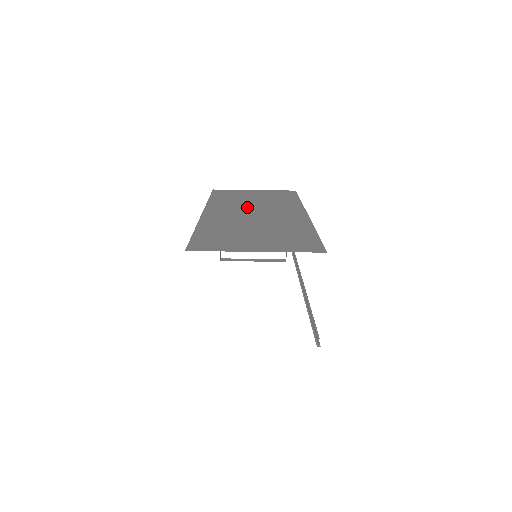
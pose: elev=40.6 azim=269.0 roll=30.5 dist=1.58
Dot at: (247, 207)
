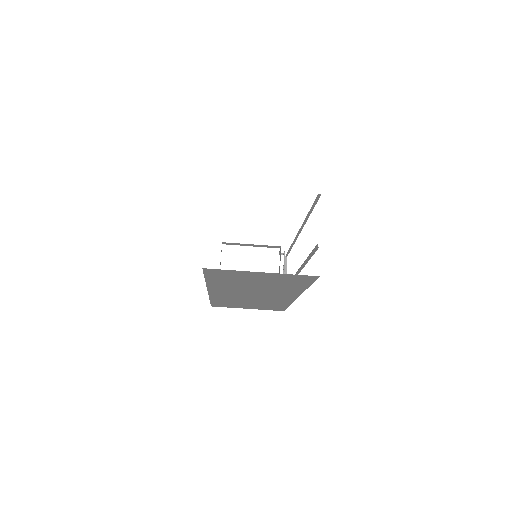
Dot at: occluded
